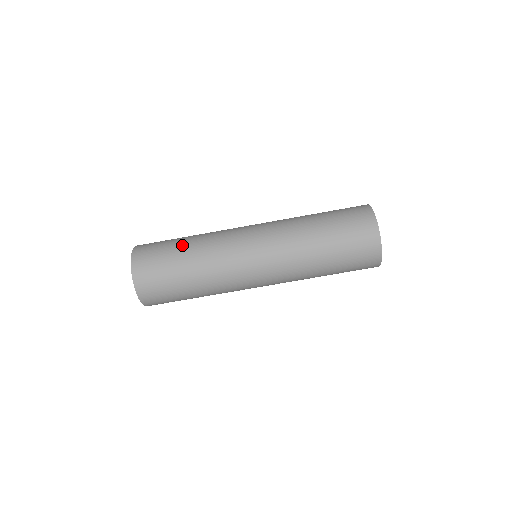
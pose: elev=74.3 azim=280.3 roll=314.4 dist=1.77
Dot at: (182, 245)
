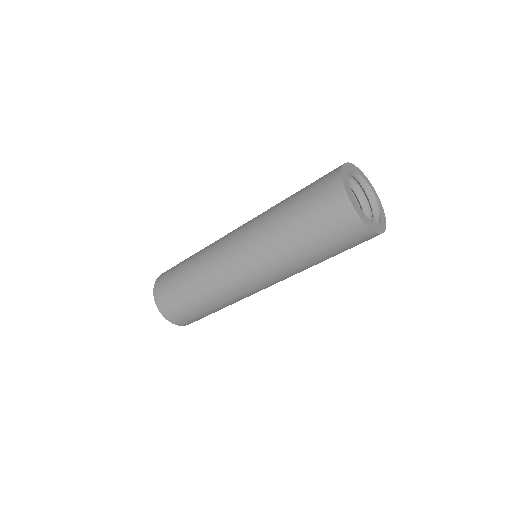
Dot at: (184, 275)
